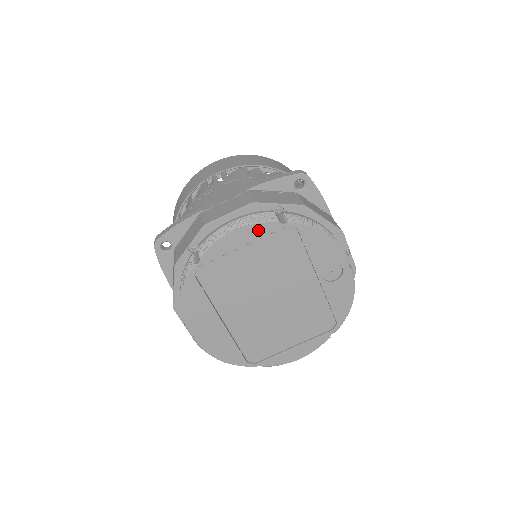
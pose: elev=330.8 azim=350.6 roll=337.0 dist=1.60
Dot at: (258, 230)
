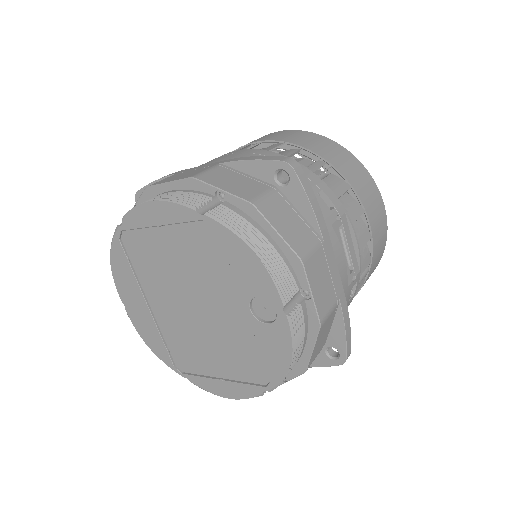
Dot at: (174, 211)
